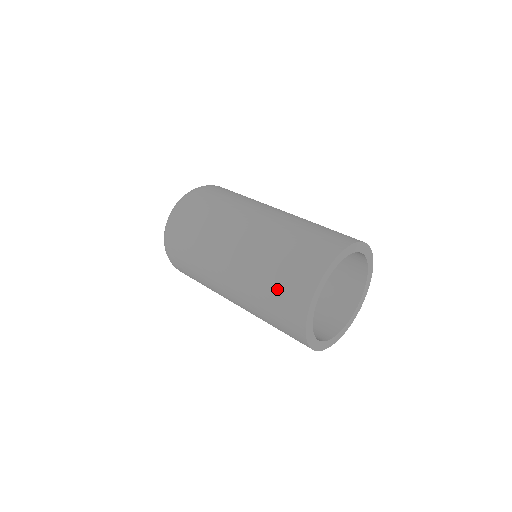
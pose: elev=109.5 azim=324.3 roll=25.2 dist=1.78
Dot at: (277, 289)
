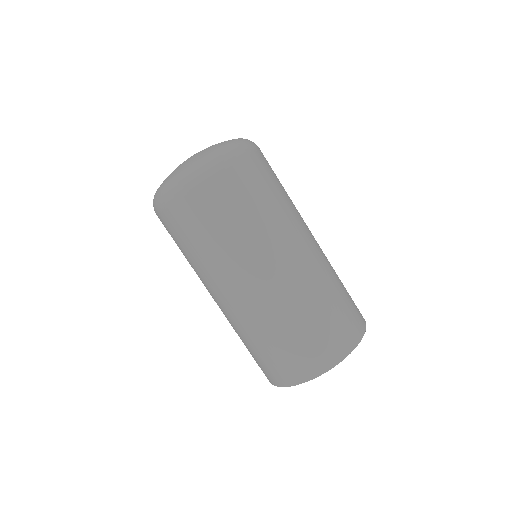
Dot at: (282, 350)
